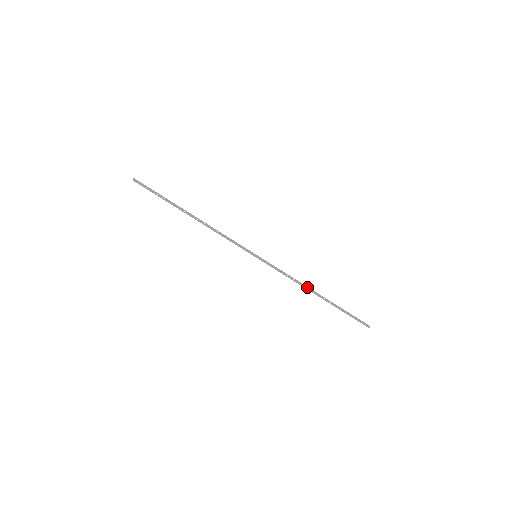
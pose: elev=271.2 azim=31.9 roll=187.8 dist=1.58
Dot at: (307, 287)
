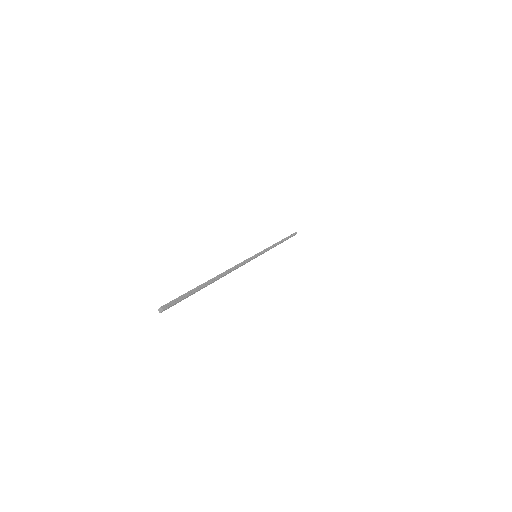
Dot at: (278, 244)
